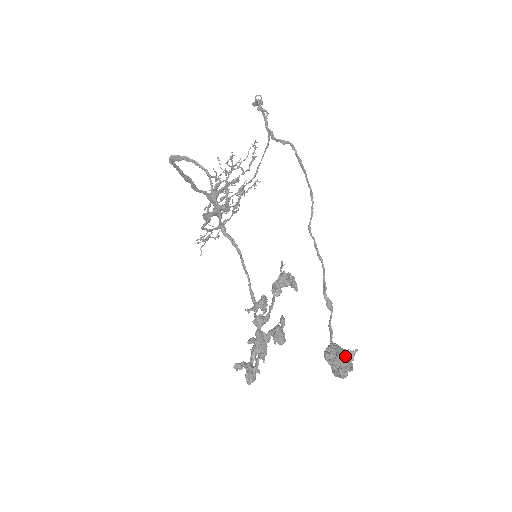
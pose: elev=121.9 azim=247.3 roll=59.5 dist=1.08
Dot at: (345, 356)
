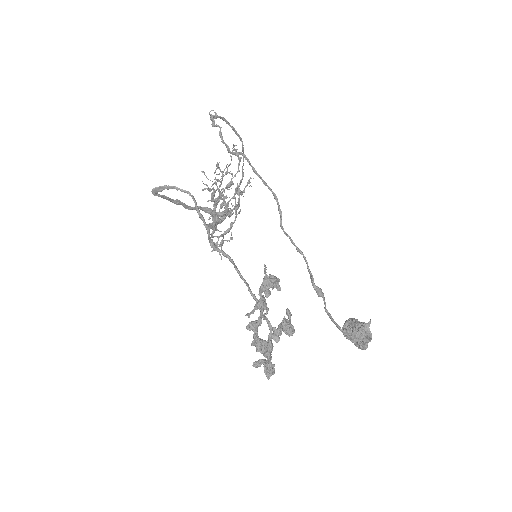
Dot at: (360, 329)
